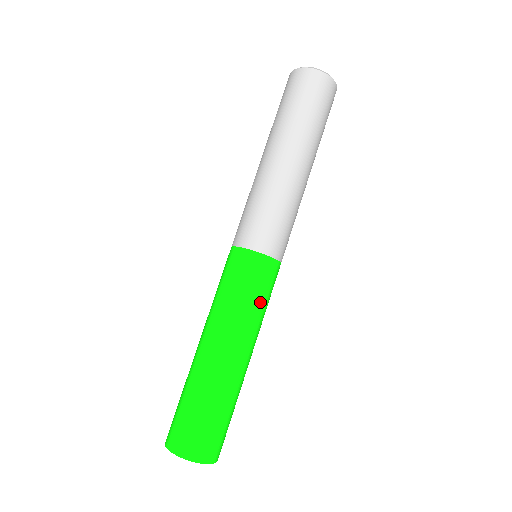
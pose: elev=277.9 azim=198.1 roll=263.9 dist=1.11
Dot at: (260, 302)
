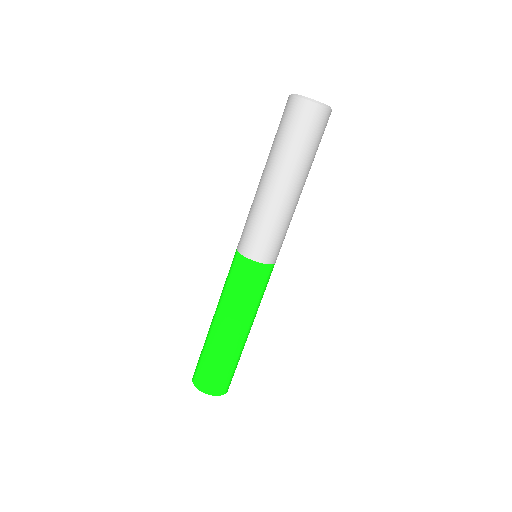
Dot at: occluded
